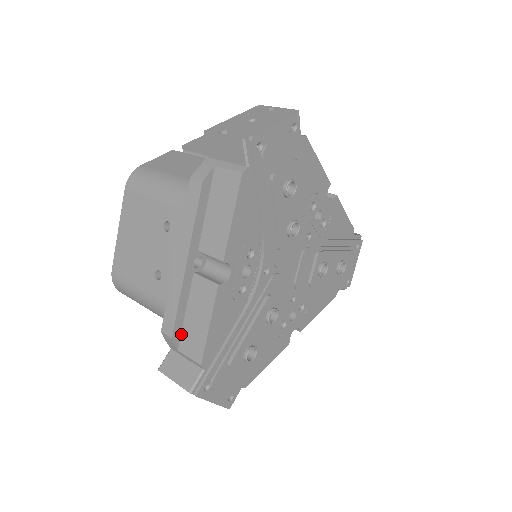
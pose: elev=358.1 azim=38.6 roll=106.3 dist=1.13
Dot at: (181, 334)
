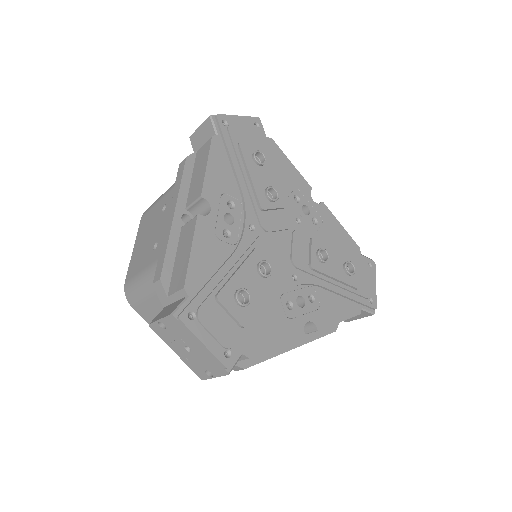
Dot at: (171, 280)
